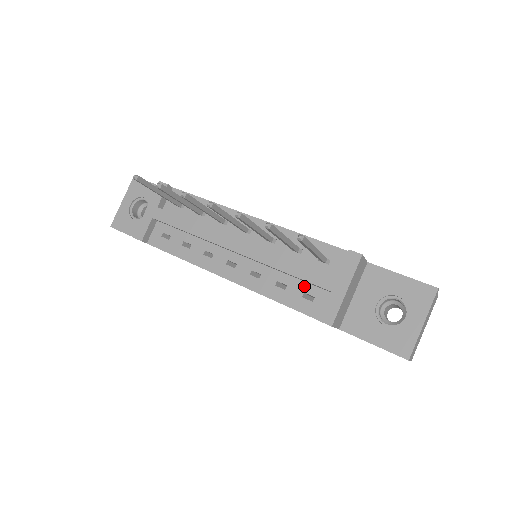
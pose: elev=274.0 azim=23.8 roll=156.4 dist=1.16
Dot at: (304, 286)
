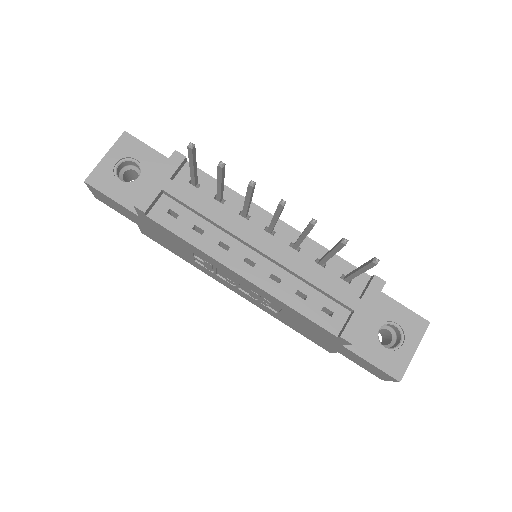
Dot at: (325, 300)
